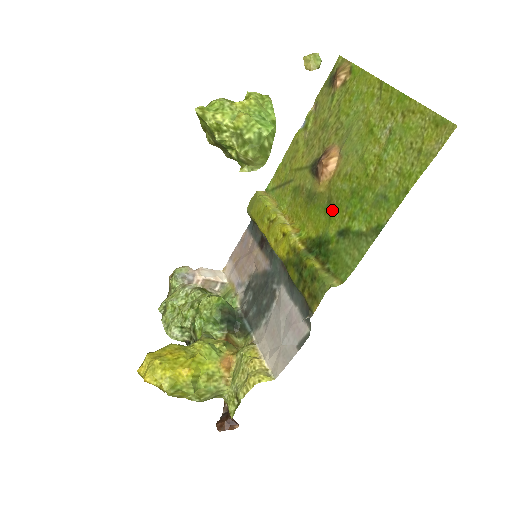
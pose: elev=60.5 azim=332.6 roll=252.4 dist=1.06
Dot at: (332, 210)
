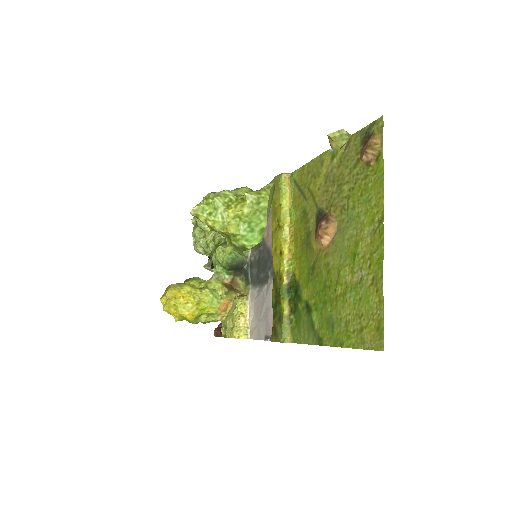
Dot at: (311, 278)
